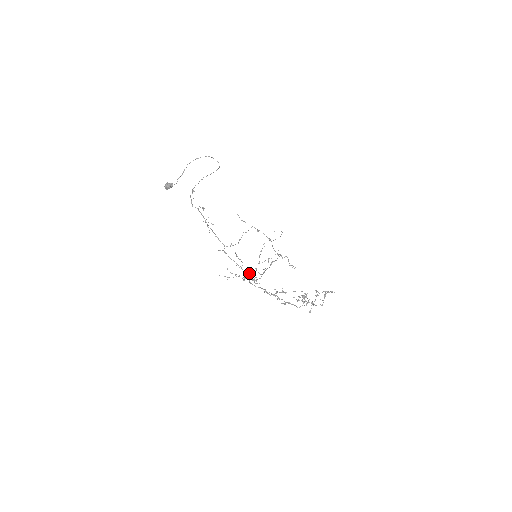
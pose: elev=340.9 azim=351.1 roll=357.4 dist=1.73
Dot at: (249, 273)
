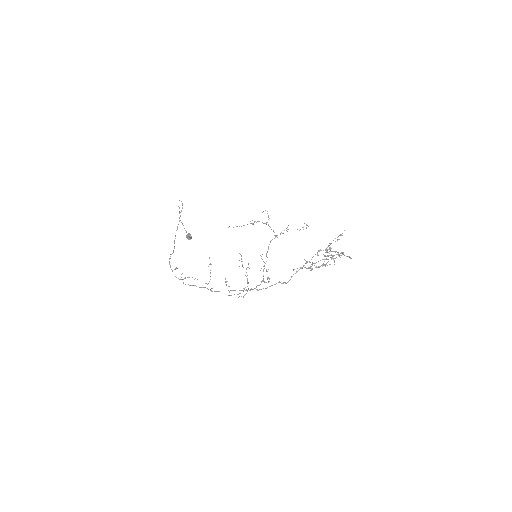
Dot at: occluded
